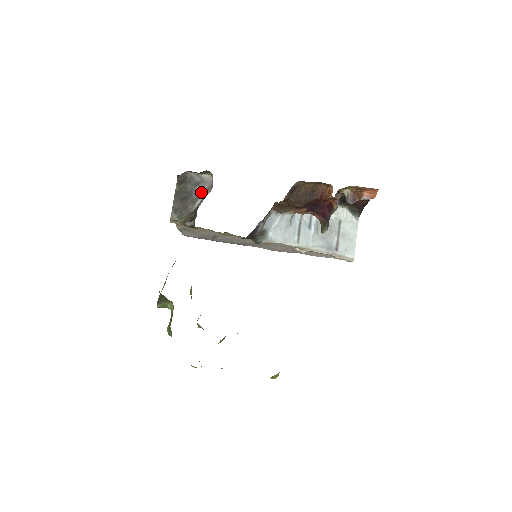
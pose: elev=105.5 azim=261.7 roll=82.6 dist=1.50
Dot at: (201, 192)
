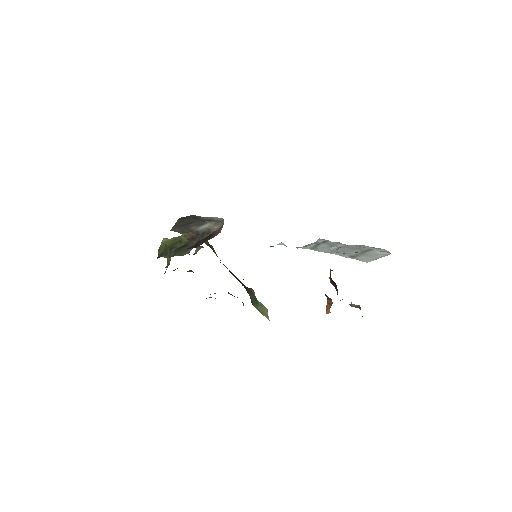
Dot at: (208, 222)
